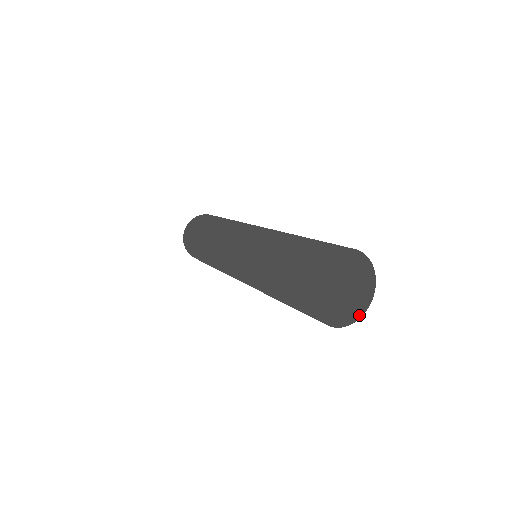
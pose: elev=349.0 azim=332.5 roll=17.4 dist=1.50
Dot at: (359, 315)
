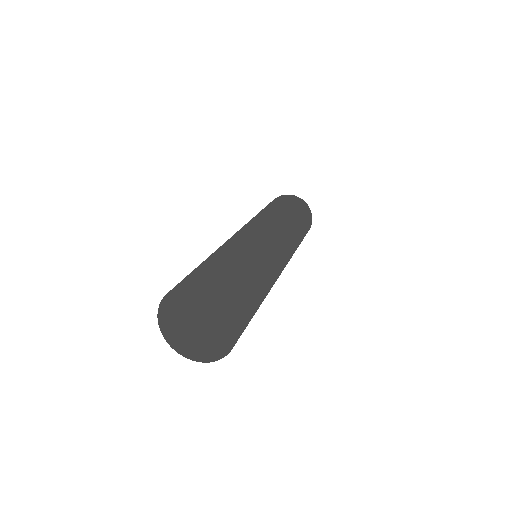
Dot at: (186, 354)
